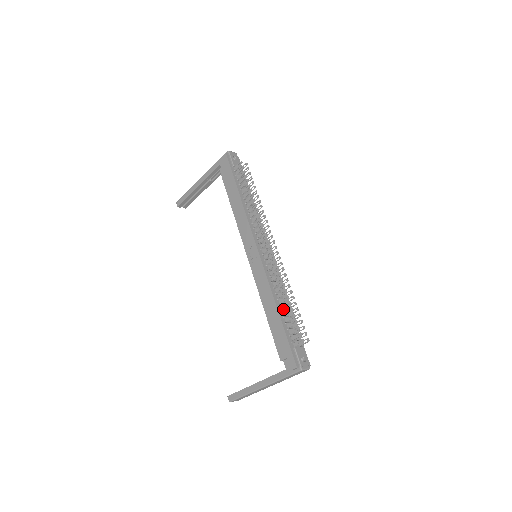
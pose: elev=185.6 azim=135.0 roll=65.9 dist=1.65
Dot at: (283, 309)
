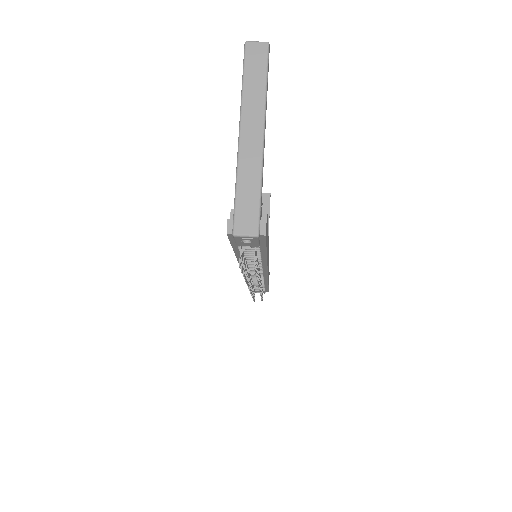
Dot at: (256, 284)
